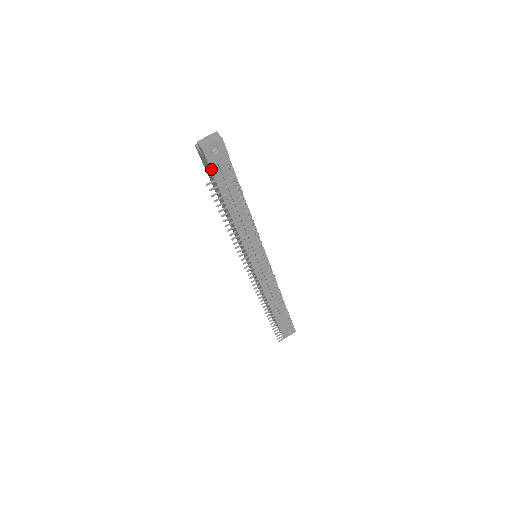
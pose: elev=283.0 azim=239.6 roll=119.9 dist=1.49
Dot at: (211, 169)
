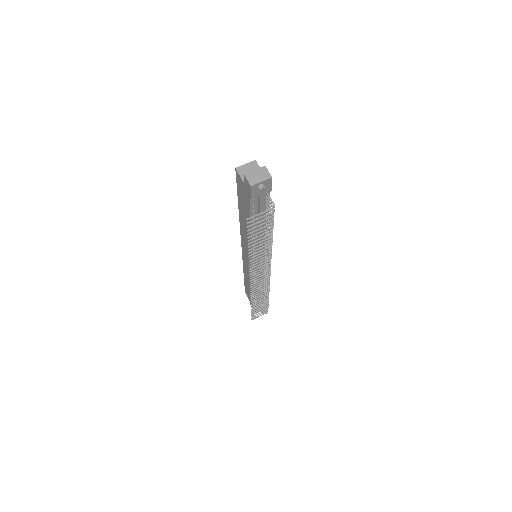
Dot at: (250, 199)
